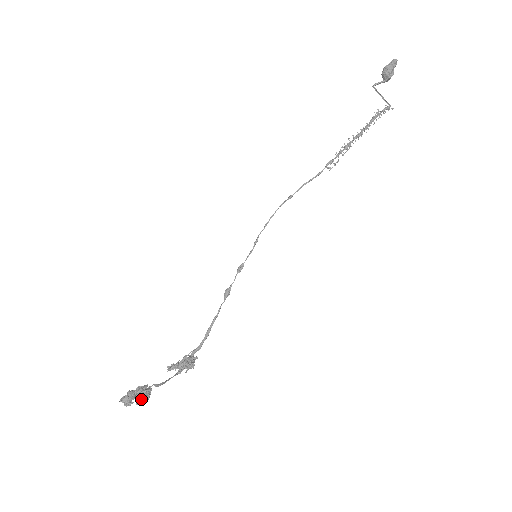
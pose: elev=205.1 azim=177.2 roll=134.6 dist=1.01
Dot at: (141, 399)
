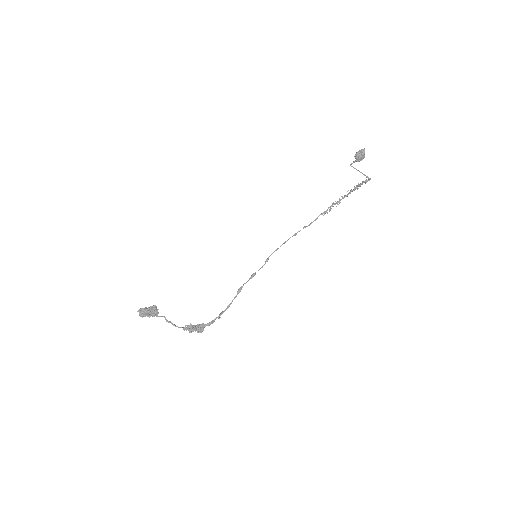
Dot at: (149, 310)
